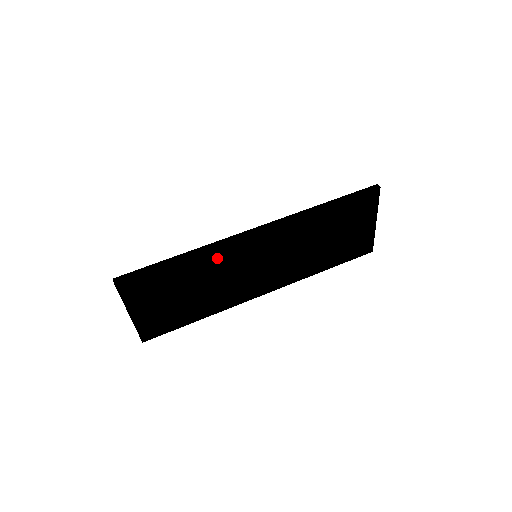
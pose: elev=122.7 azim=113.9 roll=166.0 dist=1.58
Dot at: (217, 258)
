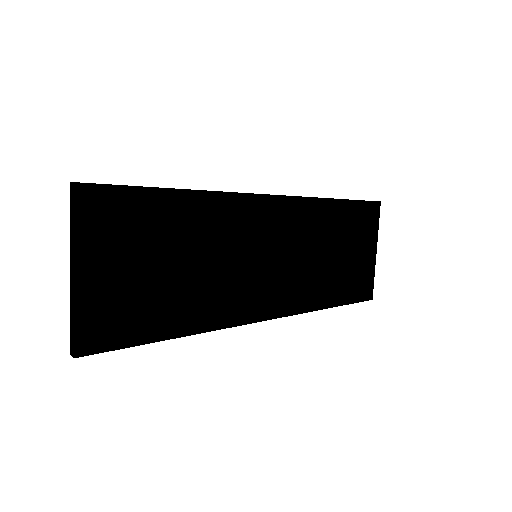
Dot at: (223, 215)
